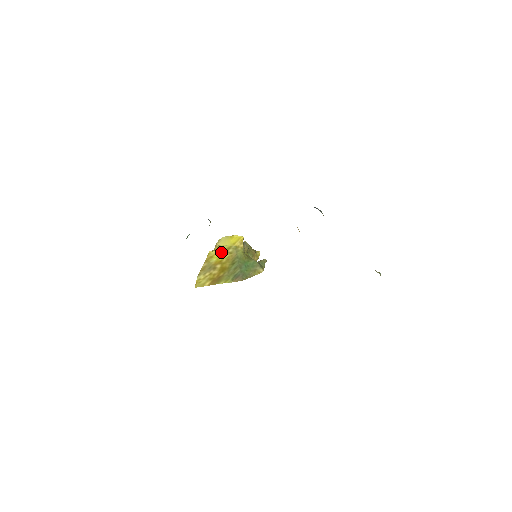
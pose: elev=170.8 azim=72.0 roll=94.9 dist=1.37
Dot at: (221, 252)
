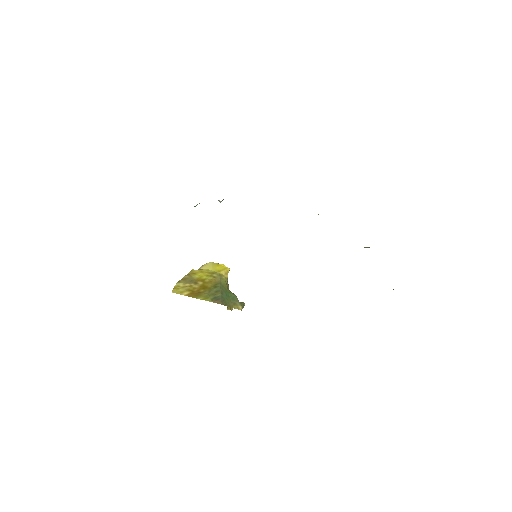
Dot at: (205, 273)
